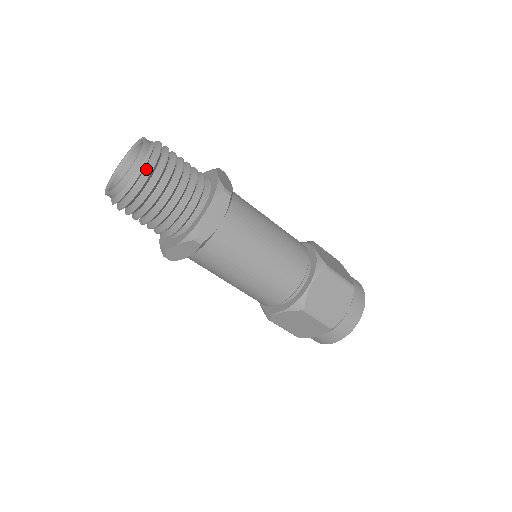
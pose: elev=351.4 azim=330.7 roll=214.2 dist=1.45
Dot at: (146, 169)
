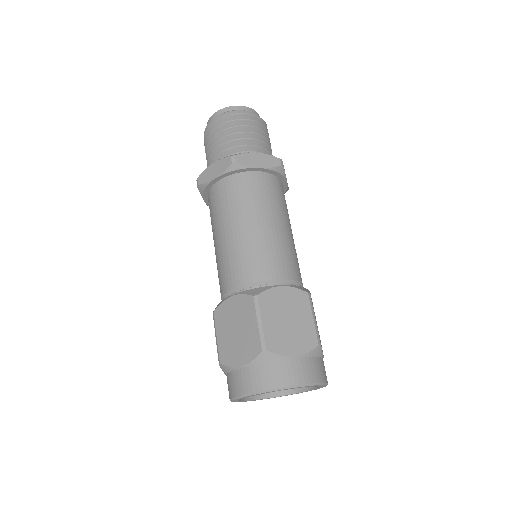
Dot at: (246, 114)
